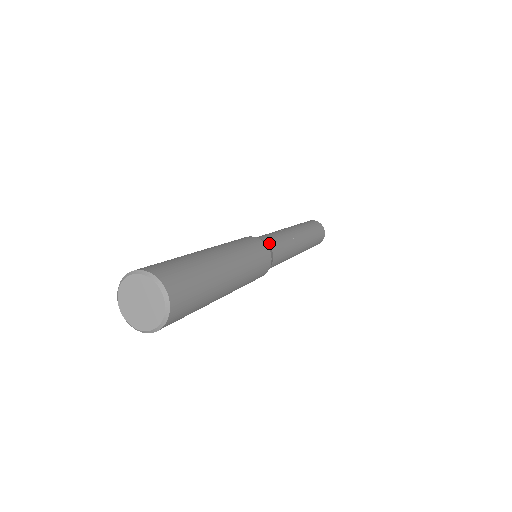
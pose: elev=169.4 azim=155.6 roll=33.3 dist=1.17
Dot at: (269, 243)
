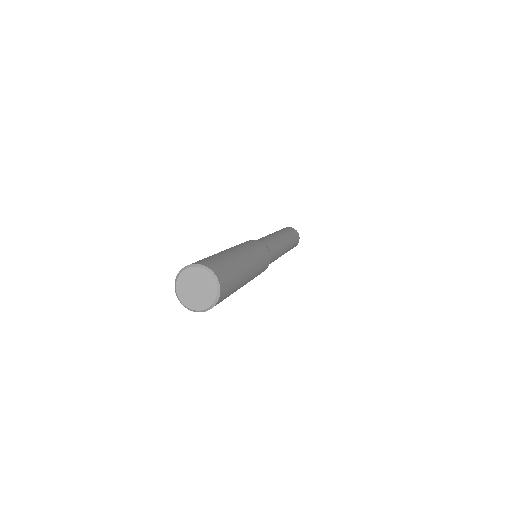
Dot at: (265, 244)
